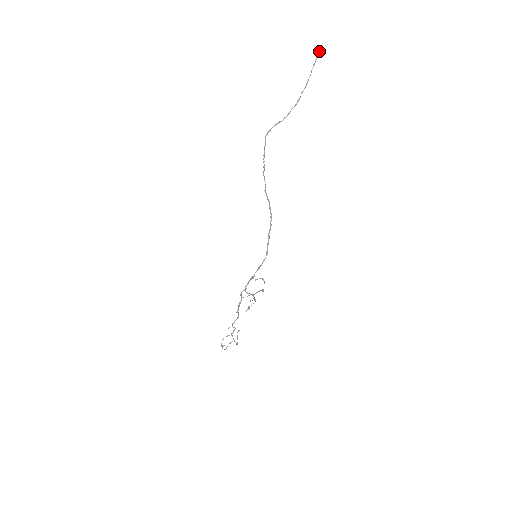
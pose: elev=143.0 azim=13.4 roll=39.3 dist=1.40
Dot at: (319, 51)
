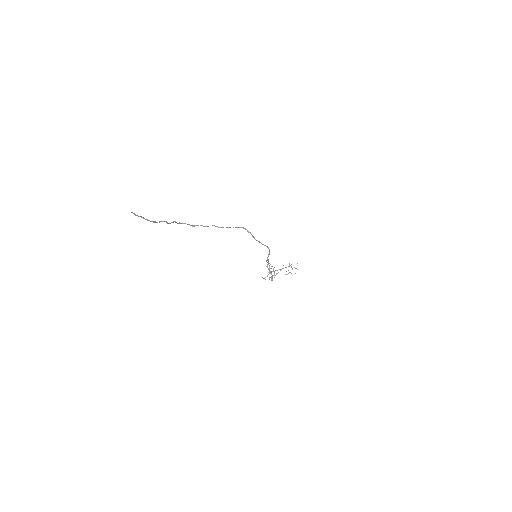
Dot at: occluded
